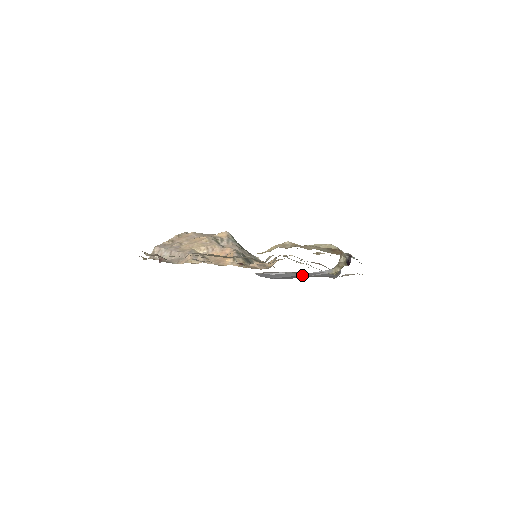
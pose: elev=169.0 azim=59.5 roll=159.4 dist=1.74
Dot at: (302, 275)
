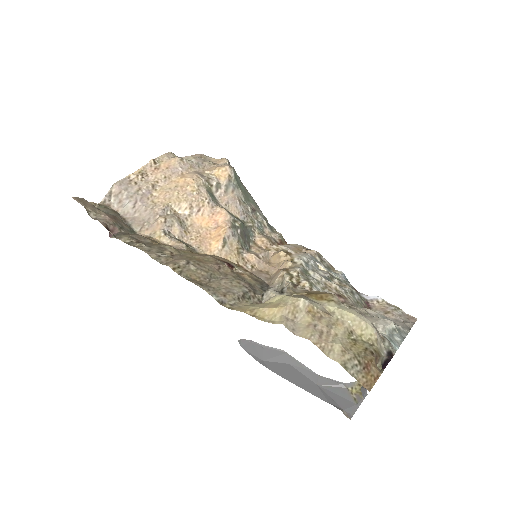
Dot at: (306, 374)
